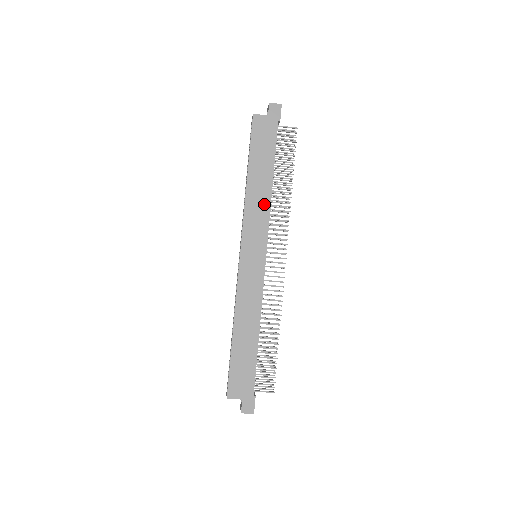
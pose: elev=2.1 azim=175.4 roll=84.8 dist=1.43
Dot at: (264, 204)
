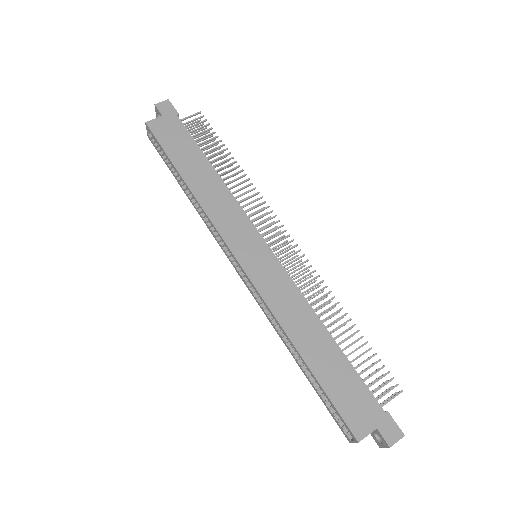
Dot at: (223, 196)
